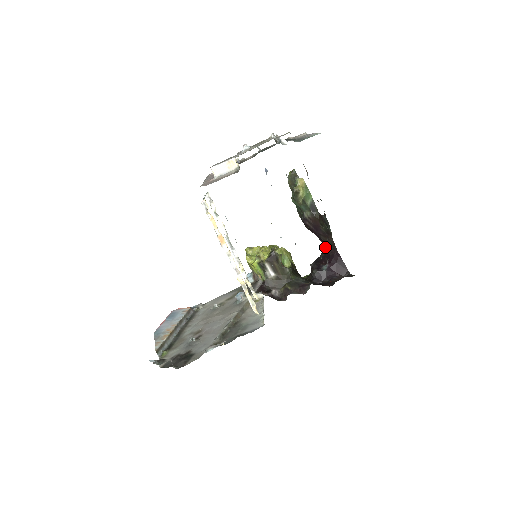
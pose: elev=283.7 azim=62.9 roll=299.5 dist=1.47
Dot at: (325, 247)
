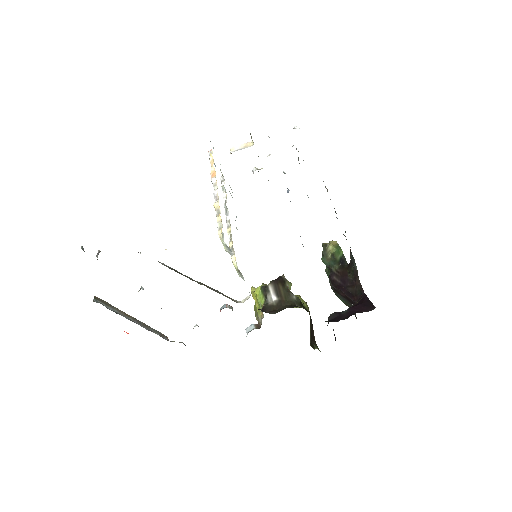
Dot at: (353, 303)
